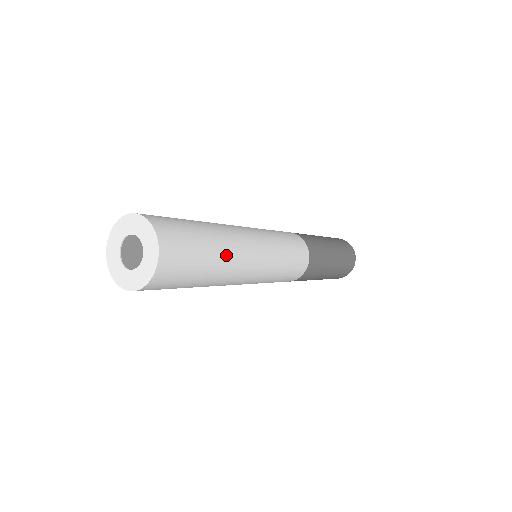
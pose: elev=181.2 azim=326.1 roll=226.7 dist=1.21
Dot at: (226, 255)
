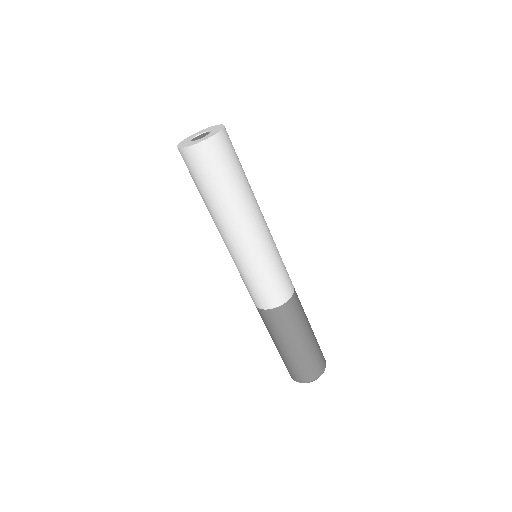
Dot at: (250, 186)
